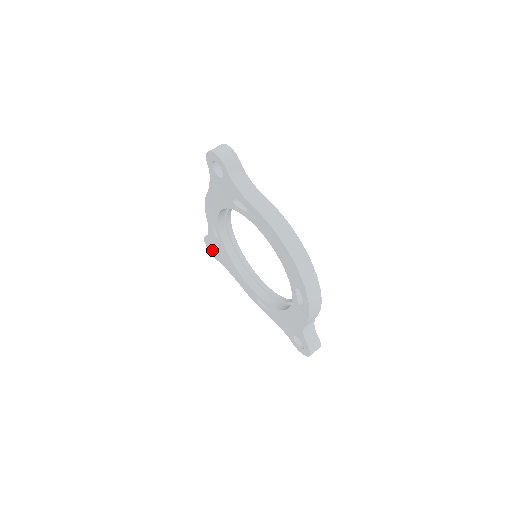
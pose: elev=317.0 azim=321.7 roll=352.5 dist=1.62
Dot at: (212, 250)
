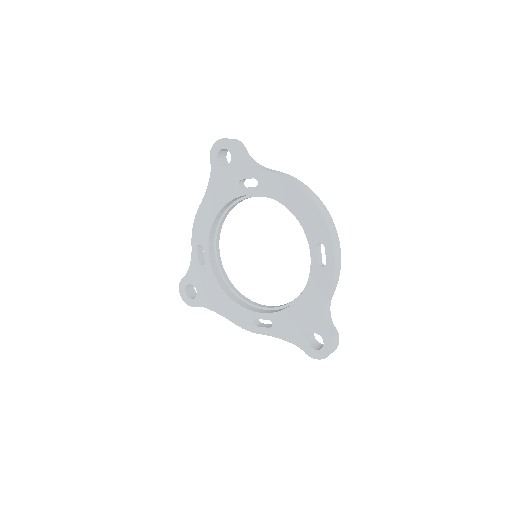
Dot at: (188, 296)
